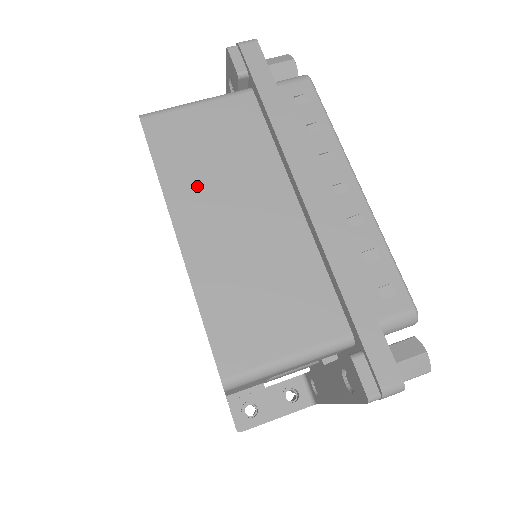
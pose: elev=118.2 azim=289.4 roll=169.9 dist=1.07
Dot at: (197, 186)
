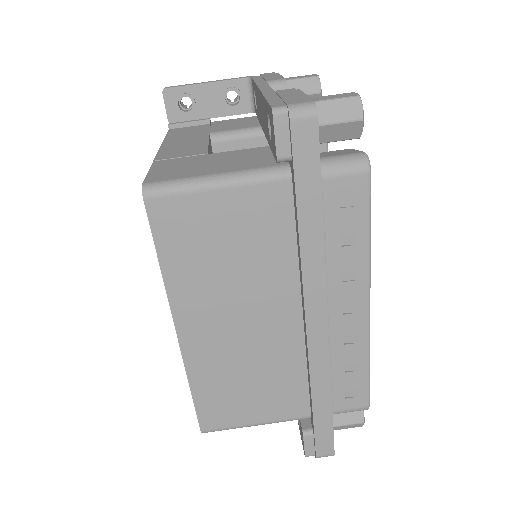
Dot at: (203, 287)
